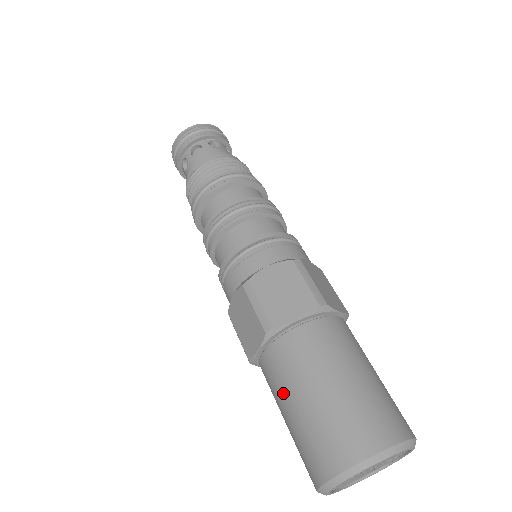
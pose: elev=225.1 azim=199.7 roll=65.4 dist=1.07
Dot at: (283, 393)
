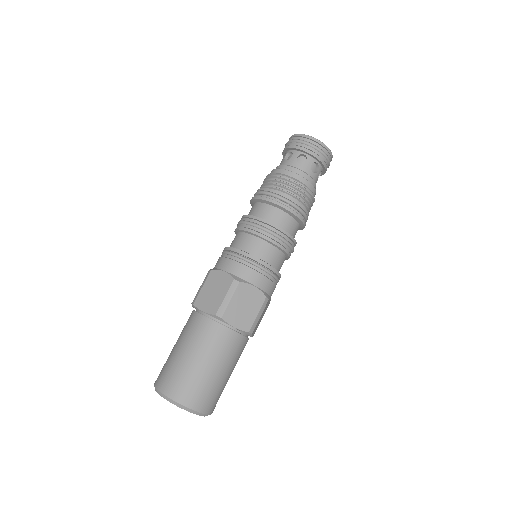
Dot at: occluded
